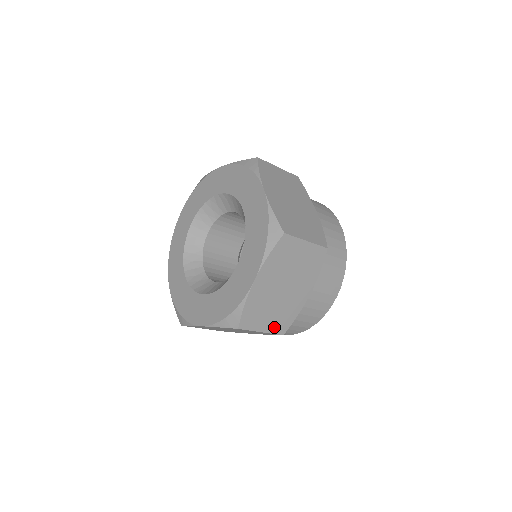
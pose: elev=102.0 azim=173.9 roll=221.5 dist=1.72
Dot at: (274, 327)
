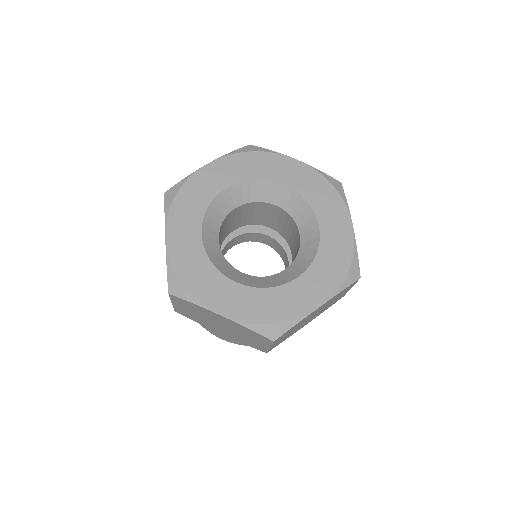
Dot at: occluded
